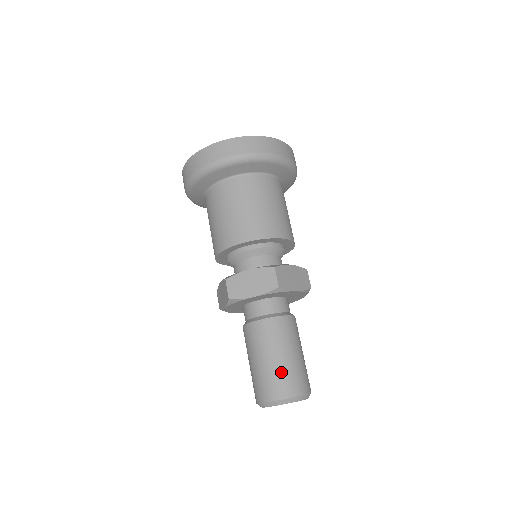
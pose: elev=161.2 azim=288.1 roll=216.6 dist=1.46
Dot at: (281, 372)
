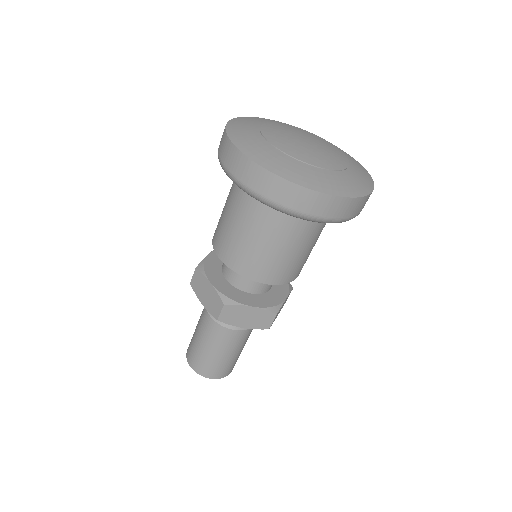
Dot at: (200, 356)
